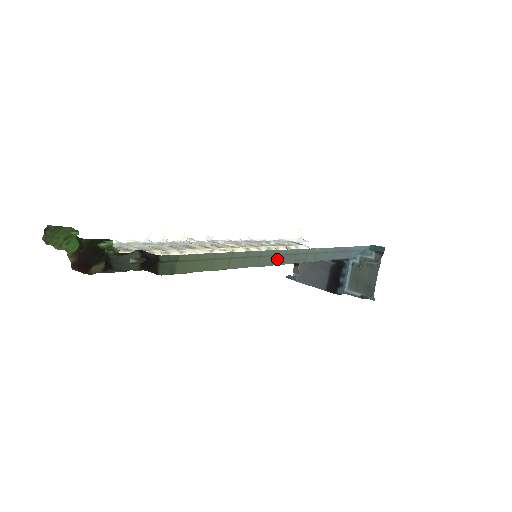
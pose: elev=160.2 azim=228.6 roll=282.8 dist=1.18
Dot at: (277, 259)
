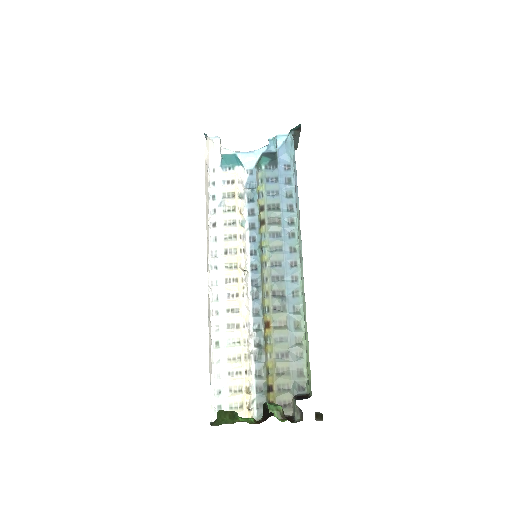
Dot at: (301, 280)
